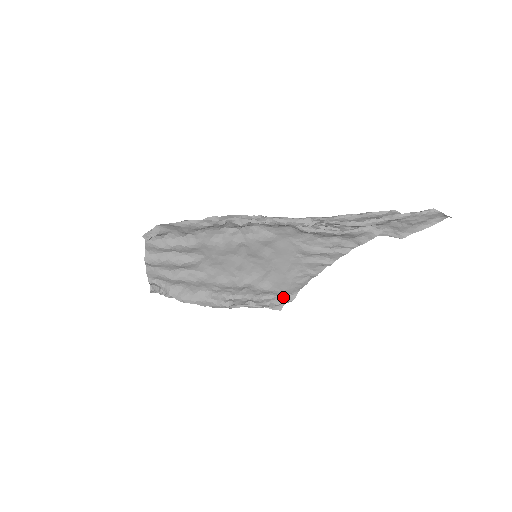
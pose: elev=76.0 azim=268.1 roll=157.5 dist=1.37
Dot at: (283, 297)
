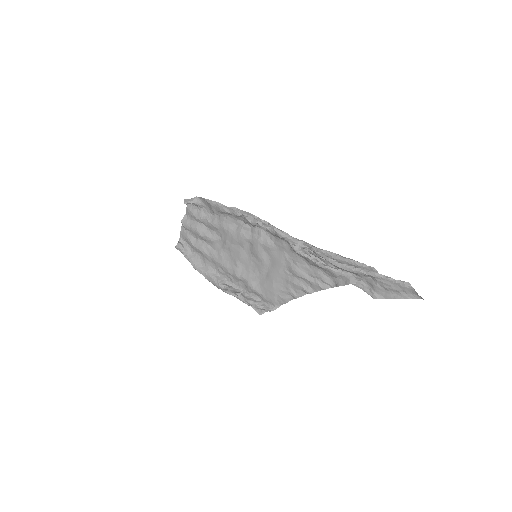
Dot at: (267, 304)
